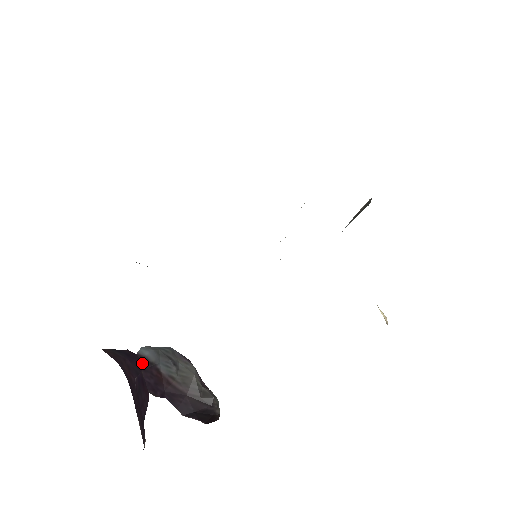
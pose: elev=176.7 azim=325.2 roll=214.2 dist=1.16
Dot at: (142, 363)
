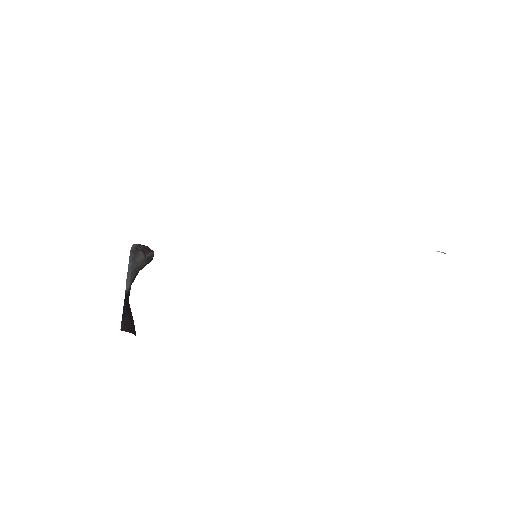
Dot at: (128, 296)
